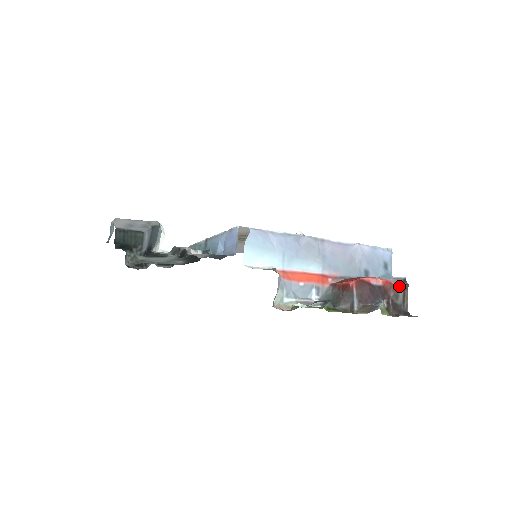
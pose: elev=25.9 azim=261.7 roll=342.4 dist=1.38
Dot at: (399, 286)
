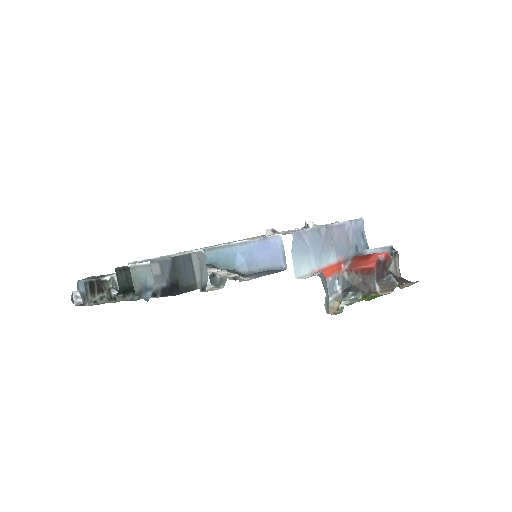
Dot at: occluded
